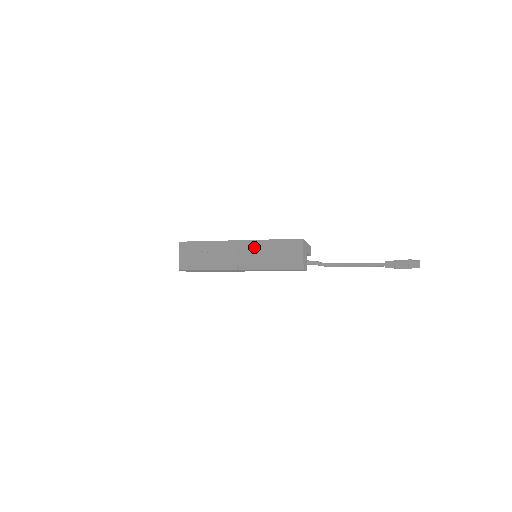
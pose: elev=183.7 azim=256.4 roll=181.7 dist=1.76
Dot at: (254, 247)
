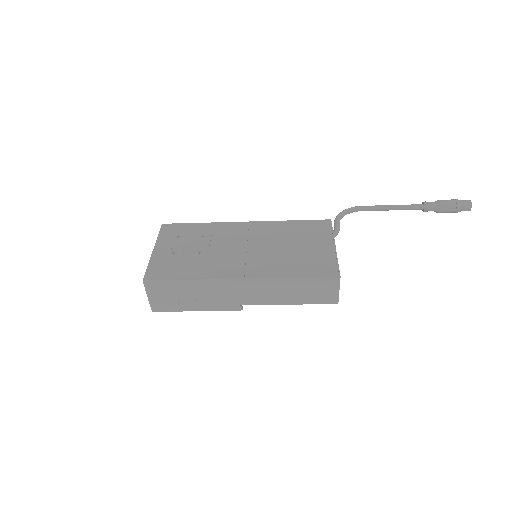
Dot at: (264, 287)
